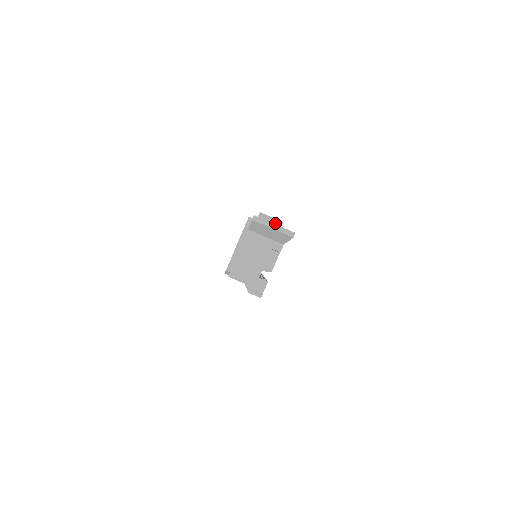
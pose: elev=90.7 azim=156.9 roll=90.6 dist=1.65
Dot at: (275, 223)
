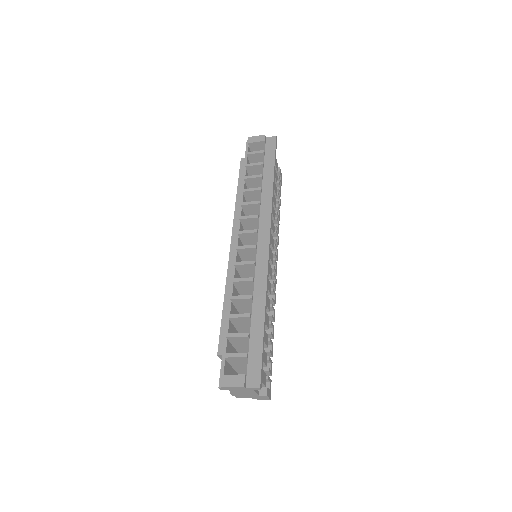
Dot at: (239, 388)
